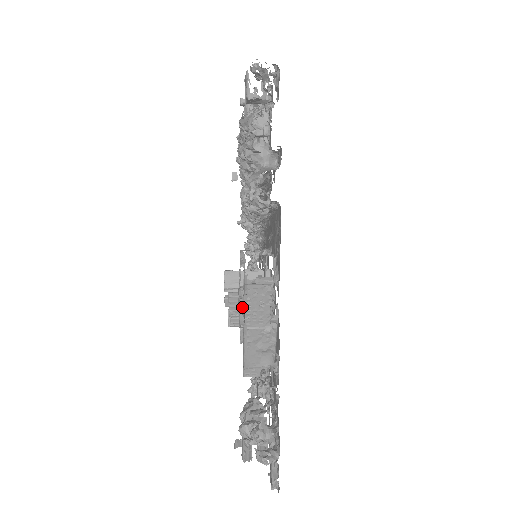
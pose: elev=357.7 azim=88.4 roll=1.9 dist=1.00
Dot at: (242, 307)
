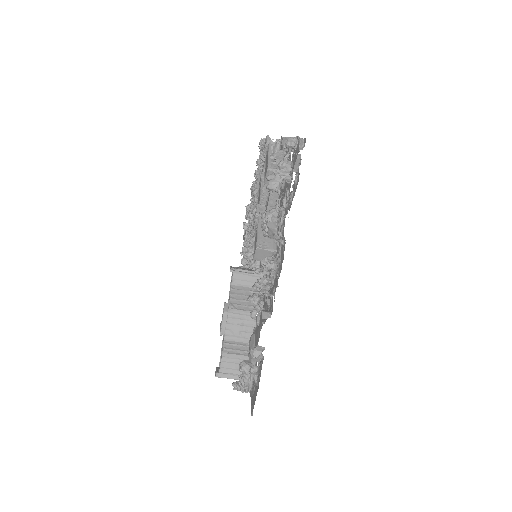
Dot at: occluded
